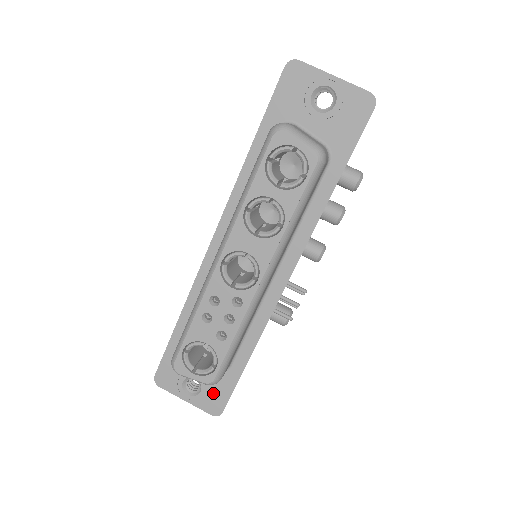
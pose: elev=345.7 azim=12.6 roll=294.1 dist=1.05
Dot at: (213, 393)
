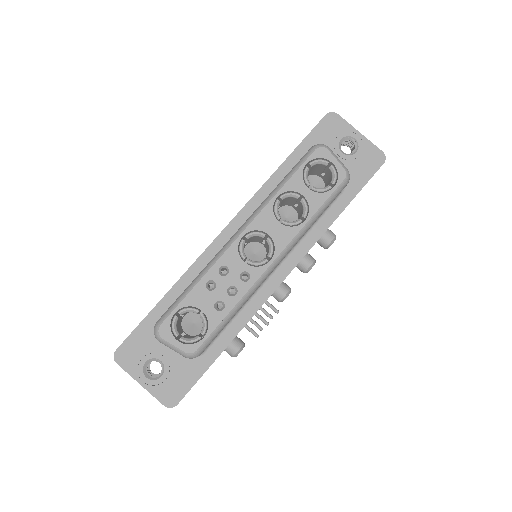
Dot at: (175, 380)
